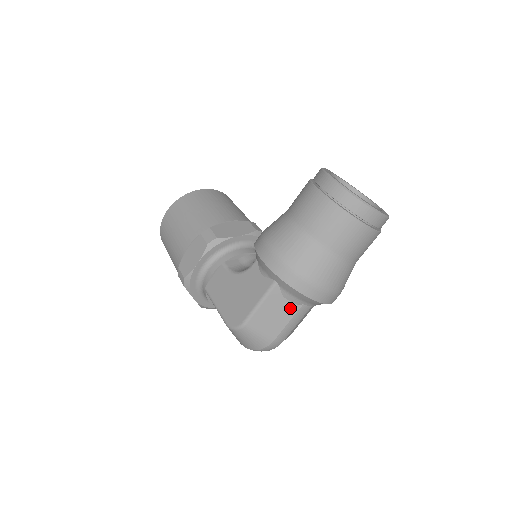
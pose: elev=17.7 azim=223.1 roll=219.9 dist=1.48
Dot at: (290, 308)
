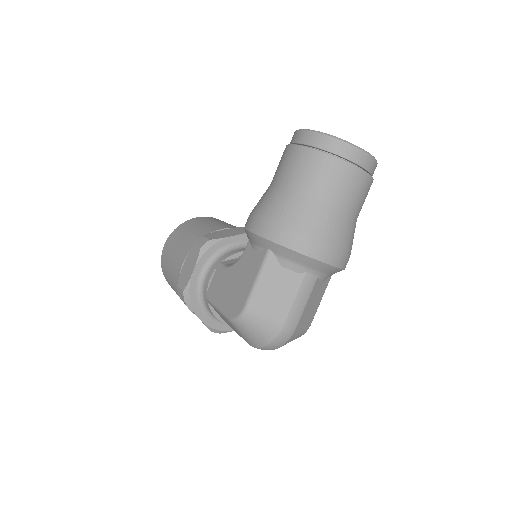
Dot at: (292, 279)
